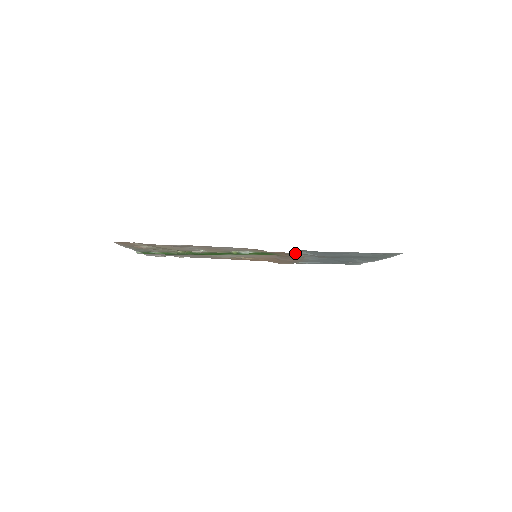
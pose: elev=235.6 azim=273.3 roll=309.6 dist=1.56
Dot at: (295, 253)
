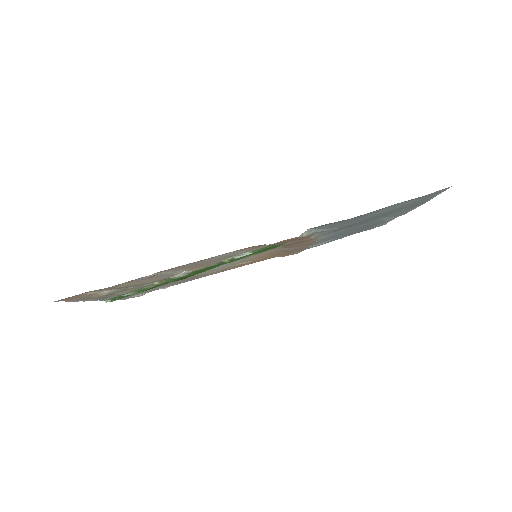
Dot at: (307, 234)
